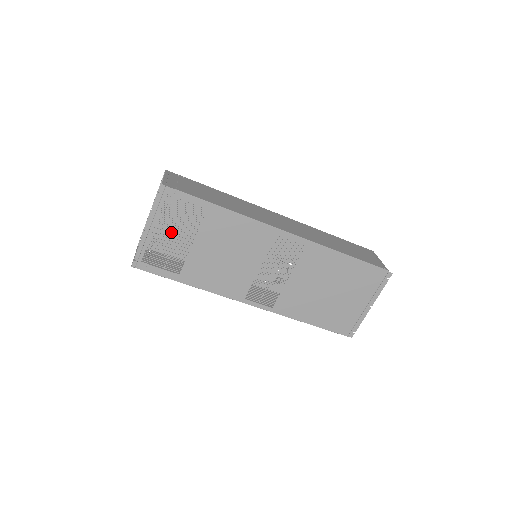
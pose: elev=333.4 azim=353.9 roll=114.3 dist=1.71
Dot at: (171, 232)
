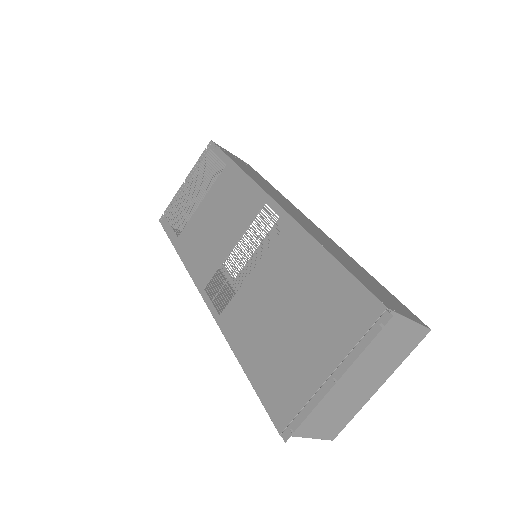
Dot at: occluded
